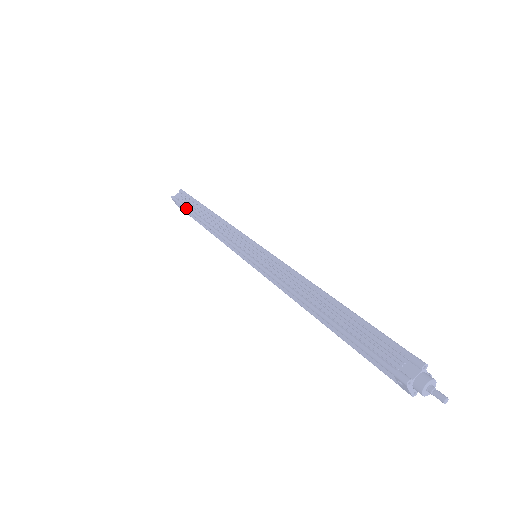
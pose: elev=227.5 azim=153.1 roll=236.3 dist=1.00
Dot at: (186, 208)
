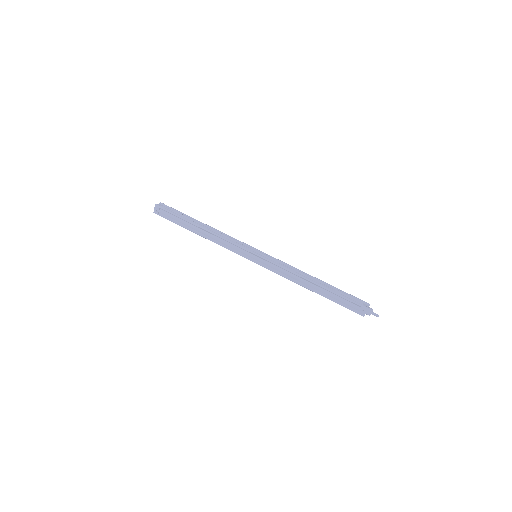
Dot at: (180, 216)
